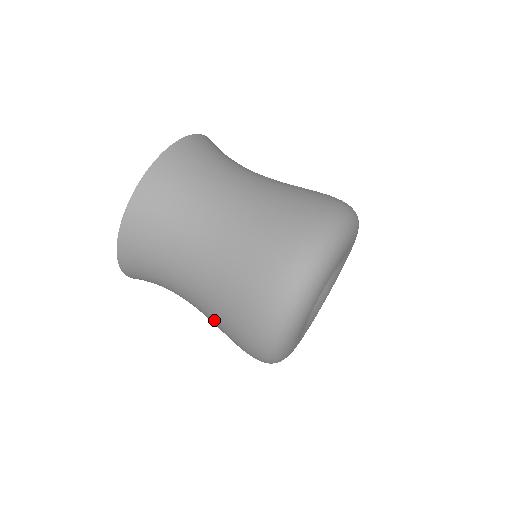
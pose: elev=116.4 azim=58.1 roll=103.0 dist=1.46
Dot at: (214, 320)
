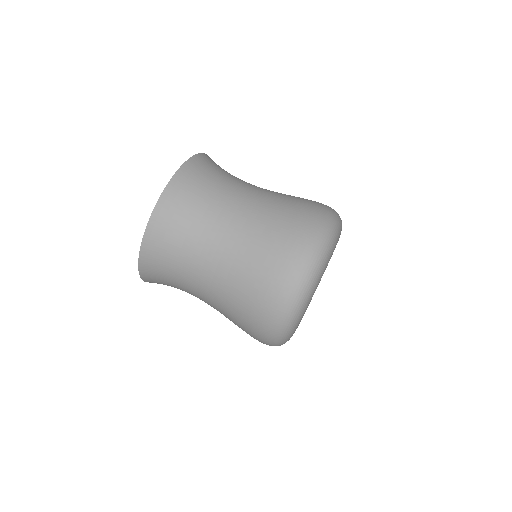
Dot at: occluded
